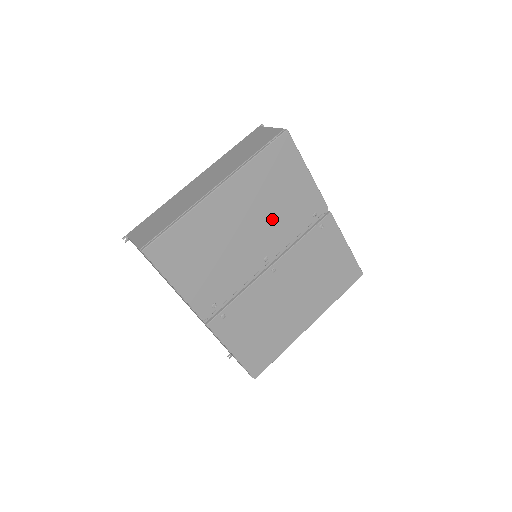
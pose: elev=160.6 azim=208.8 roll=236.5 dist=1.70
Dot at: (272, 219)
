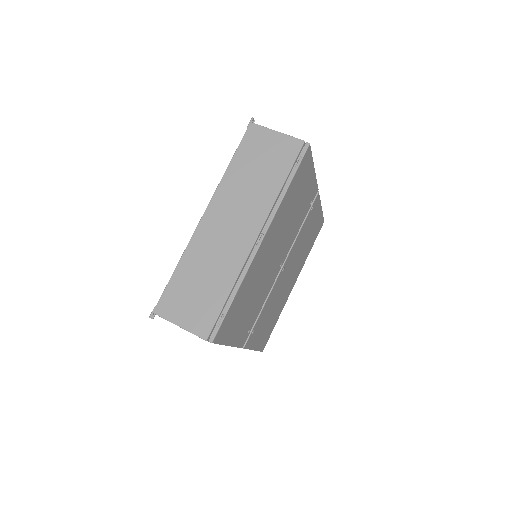
Dot at: (288, 231)
